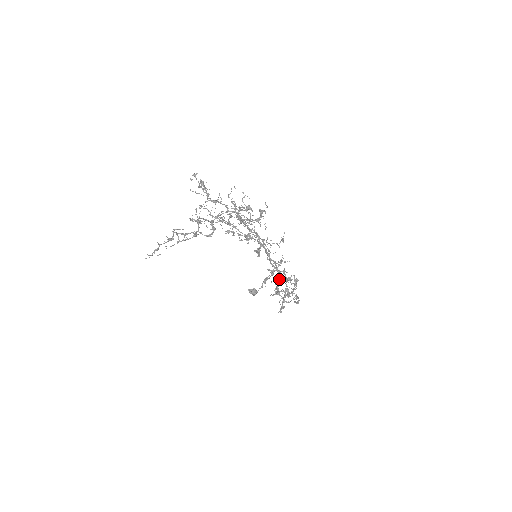
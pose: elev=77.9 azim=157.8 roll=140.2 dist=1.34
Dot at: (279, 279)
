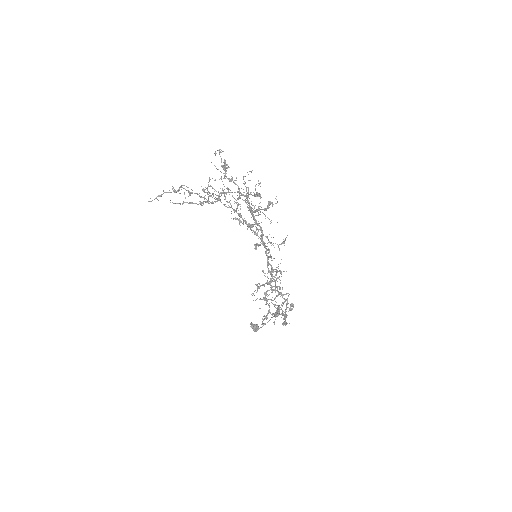
Dot at: (271, 286)
